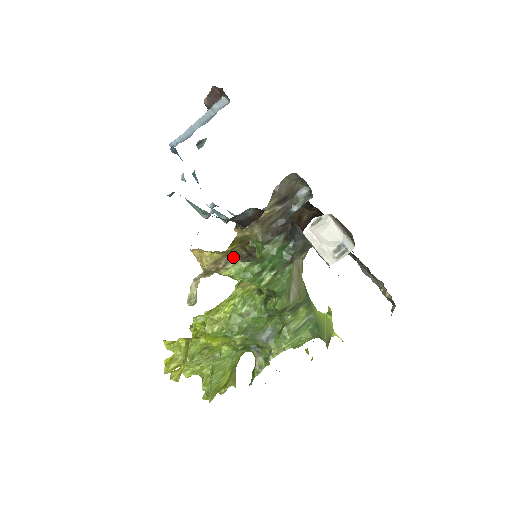
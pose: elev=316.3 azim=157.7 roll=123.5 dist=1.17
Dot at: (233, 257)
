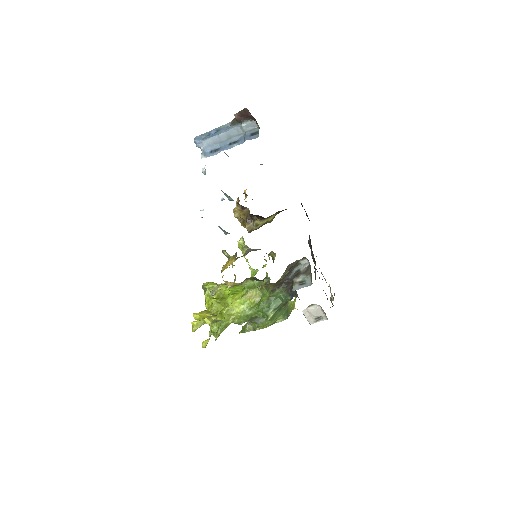
Dot at: (247, 279)
